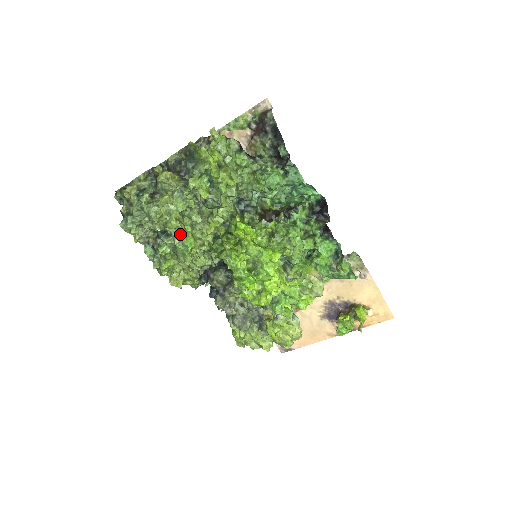
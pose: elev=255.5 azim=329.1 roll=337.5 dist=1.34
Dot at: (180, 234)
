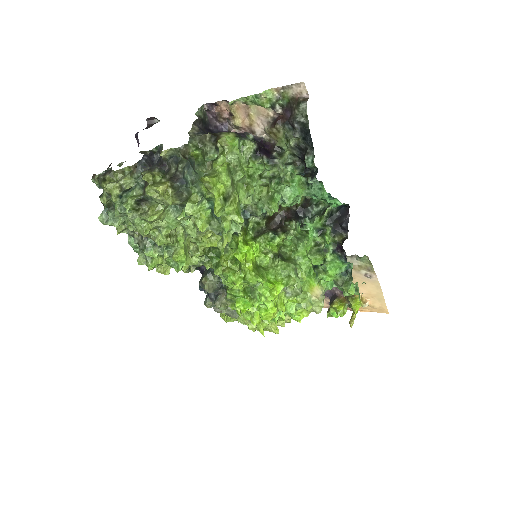
Dot at: (170, 247)
